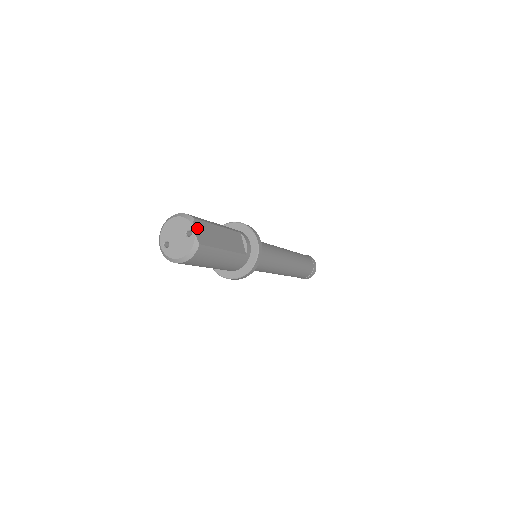
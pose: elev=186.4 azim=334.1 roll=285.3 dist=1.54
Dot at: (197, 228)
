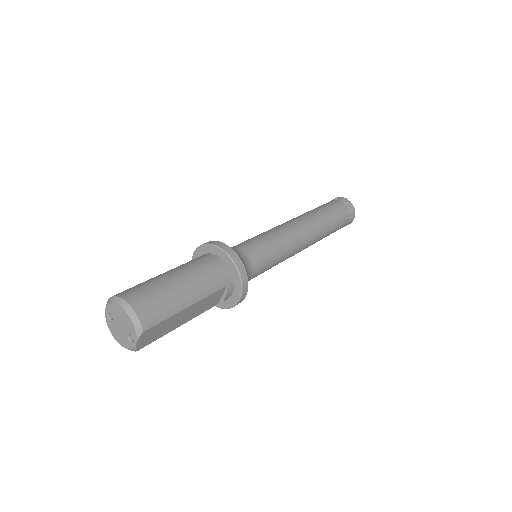
Dot at: (143, 338)
